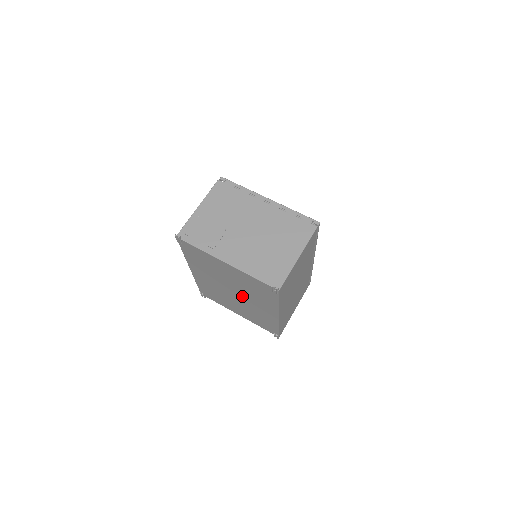
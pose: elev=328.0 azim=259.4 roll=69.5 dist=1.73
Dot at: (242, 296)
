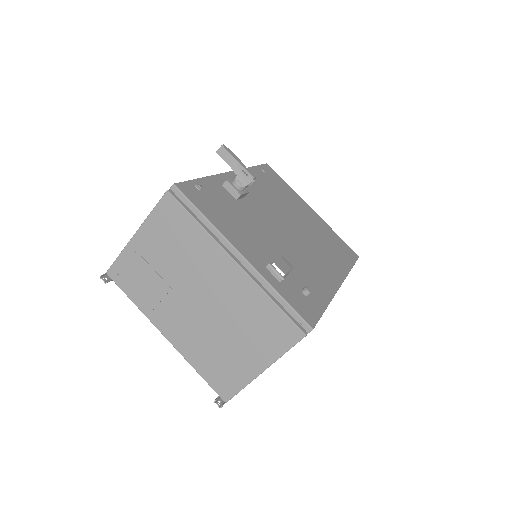
Dot at: occluded
